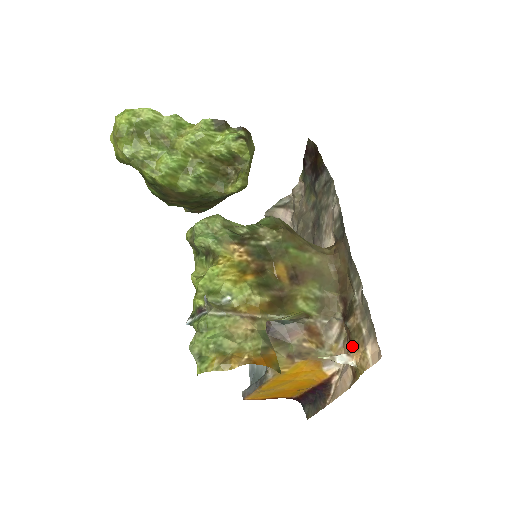
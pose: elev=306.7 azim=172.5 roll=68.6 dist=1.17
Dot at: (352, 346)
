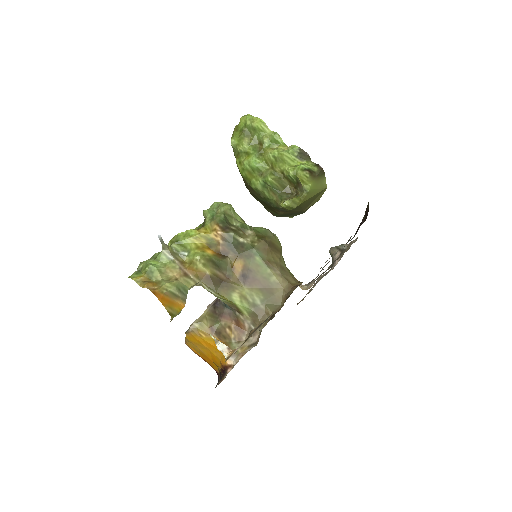
Dot at: occluded
